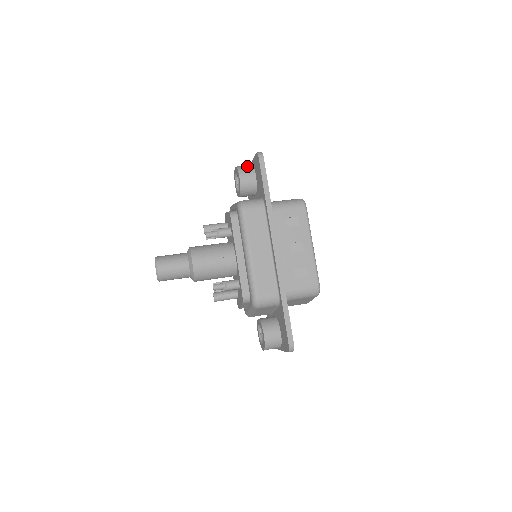
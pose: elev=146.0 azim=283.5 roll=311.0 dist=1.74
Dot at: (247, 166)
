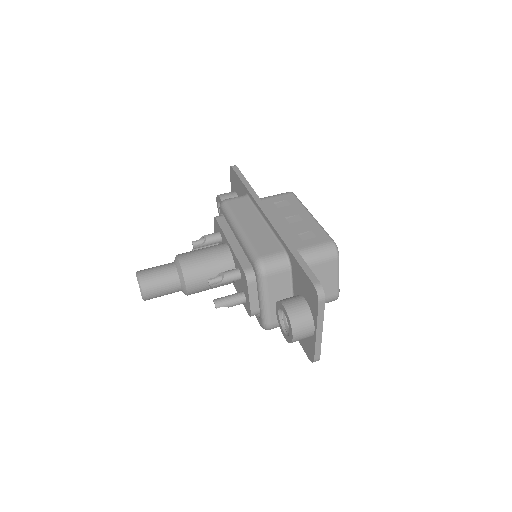
Dot at: occluded
